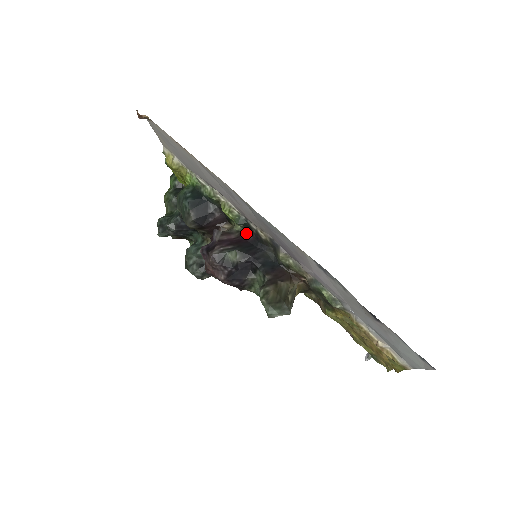
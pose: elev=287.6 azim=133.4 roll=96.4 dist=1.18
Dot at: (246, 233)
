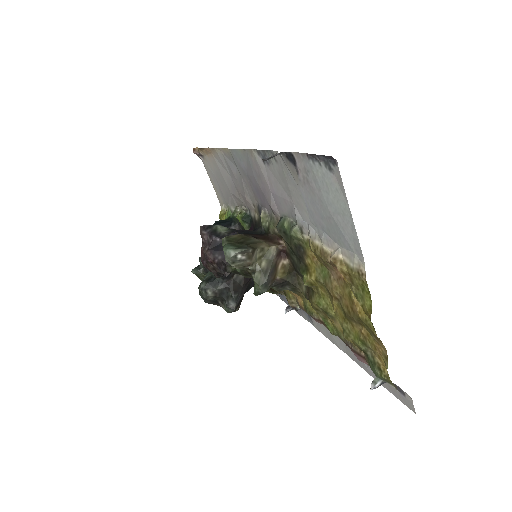
Dot at: (249, 230)
